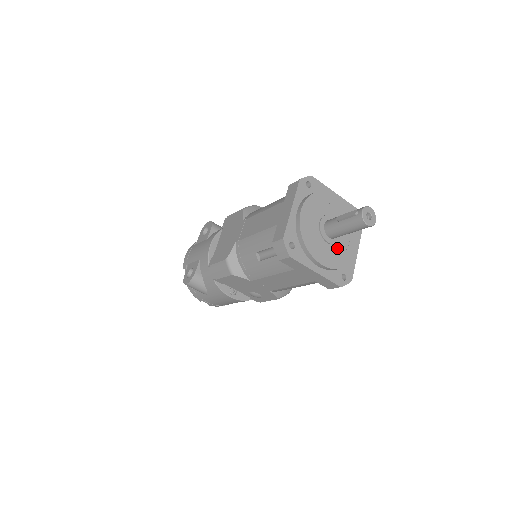
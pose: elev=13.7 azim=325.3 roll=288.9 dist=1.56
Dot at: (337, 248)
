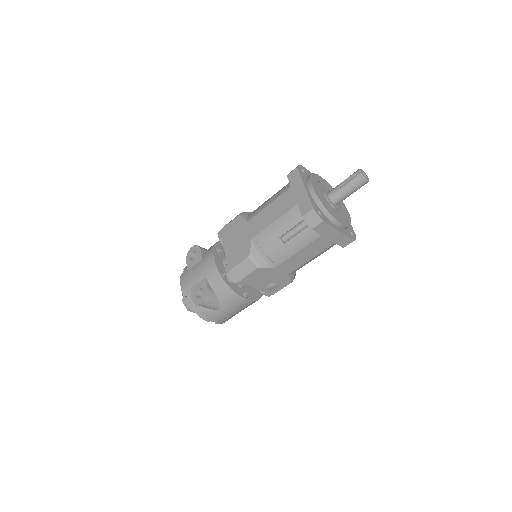
Dot at: (341, 212)
